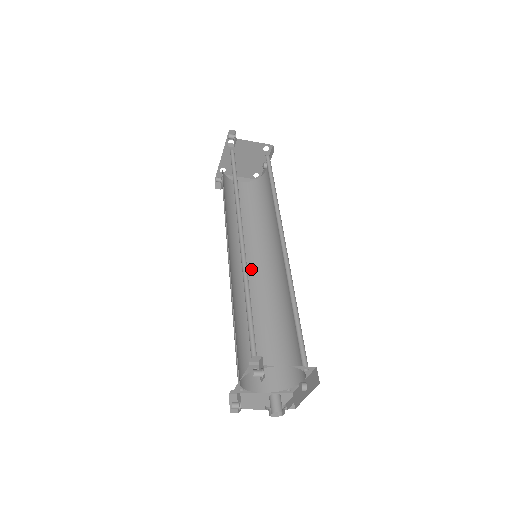
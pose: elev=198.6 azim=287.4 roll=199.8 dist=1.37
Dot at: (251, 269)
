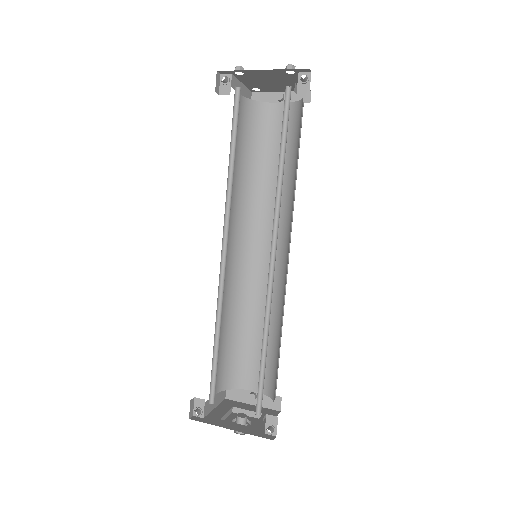
Dot at: (229, 248)
